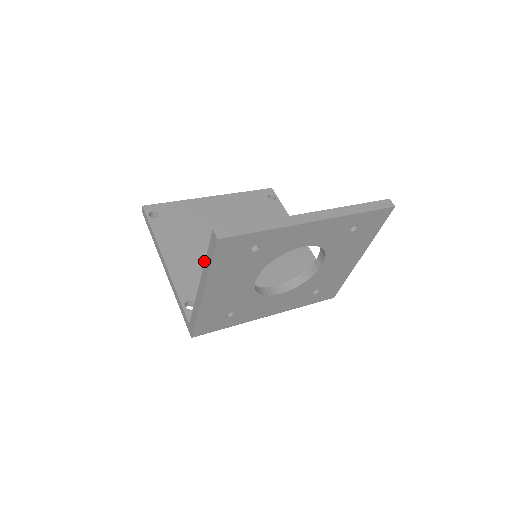
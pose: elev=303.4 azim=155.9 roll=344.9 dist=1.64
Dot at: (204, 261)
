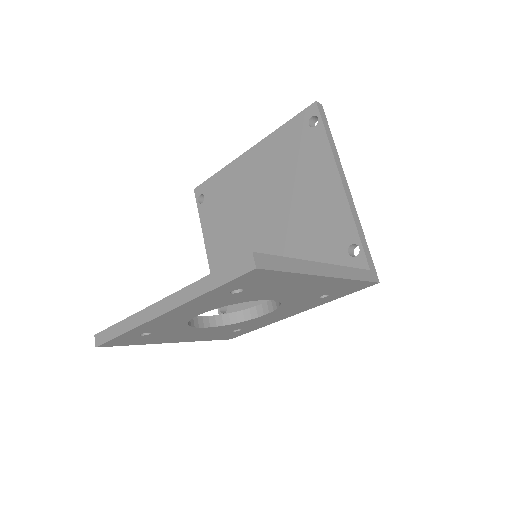
Dot at: (236, 252)
